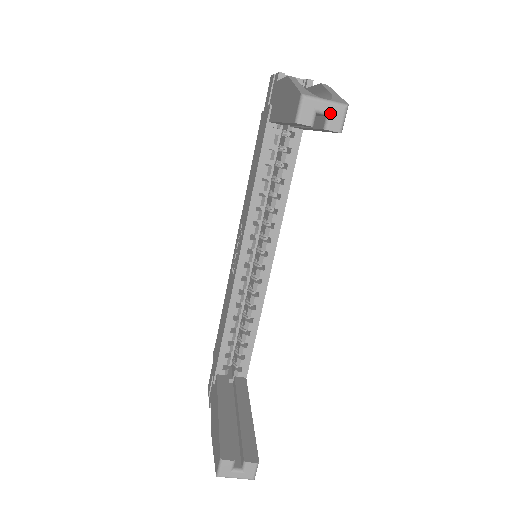
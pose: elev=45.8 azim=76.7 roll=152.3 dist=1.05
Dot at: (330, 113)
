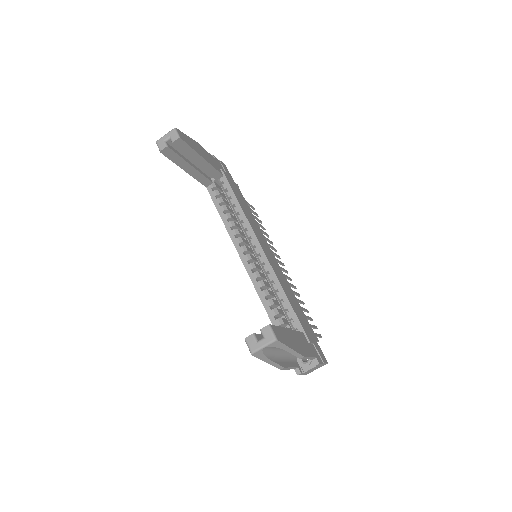
Dot at: (170, 136)
